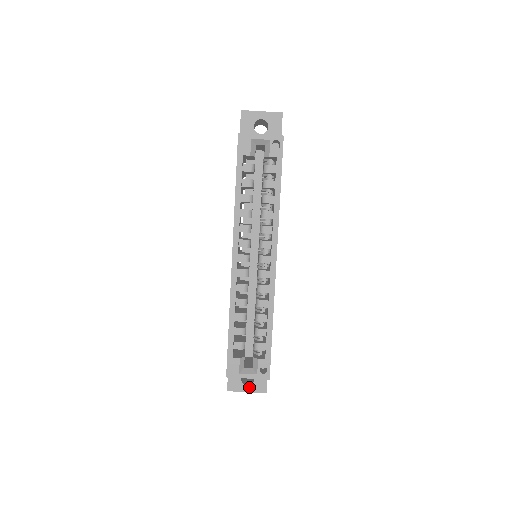
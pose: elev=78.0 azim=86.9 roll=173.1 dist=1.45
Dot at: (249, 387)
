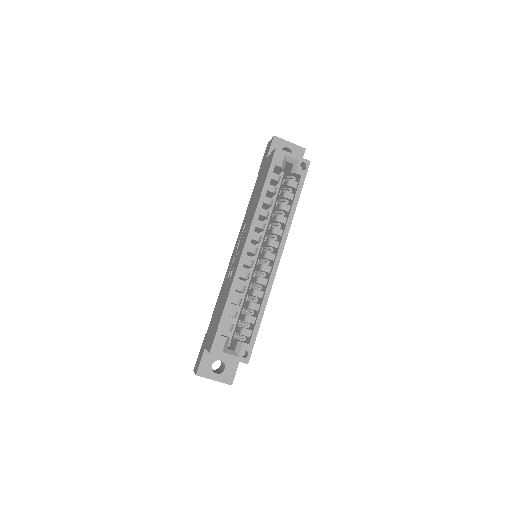
Dot at: (217, 376)
